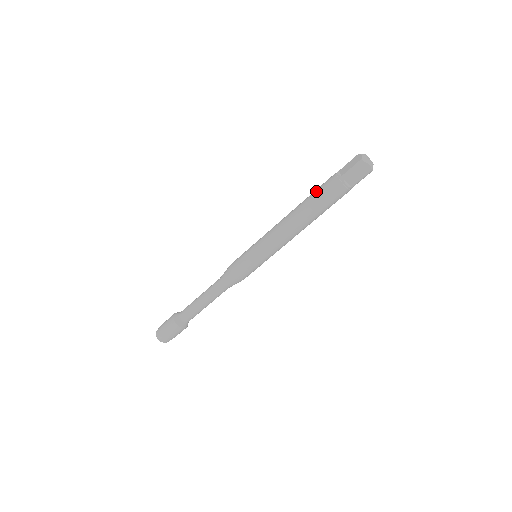
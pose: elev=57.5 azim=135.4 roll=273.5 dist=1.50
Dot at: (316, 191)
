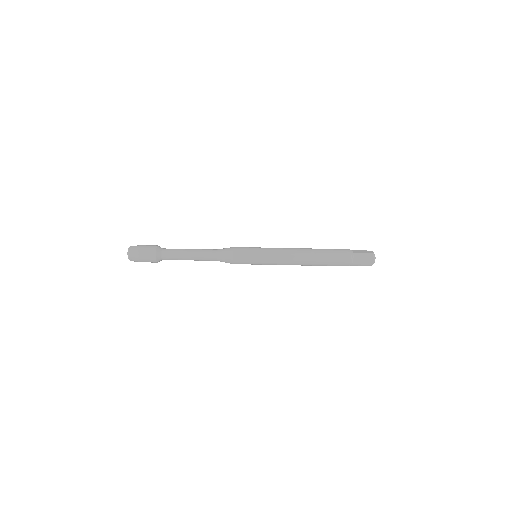
Dot at: occluded
